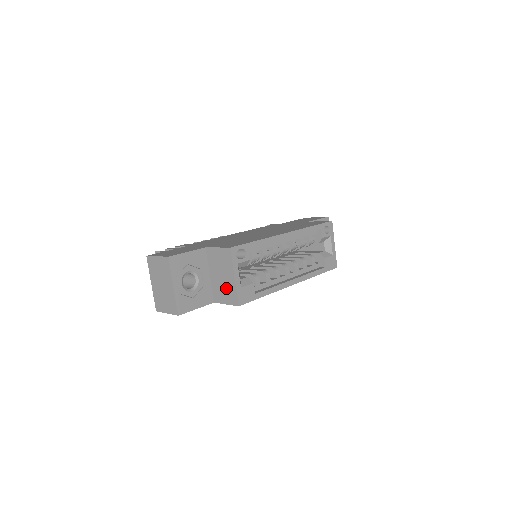
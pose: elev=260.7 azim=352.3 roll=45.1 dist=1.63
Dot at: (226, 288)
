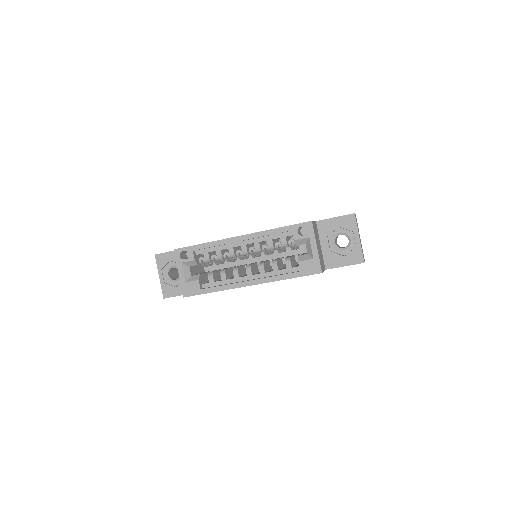
Dot at: occluded
